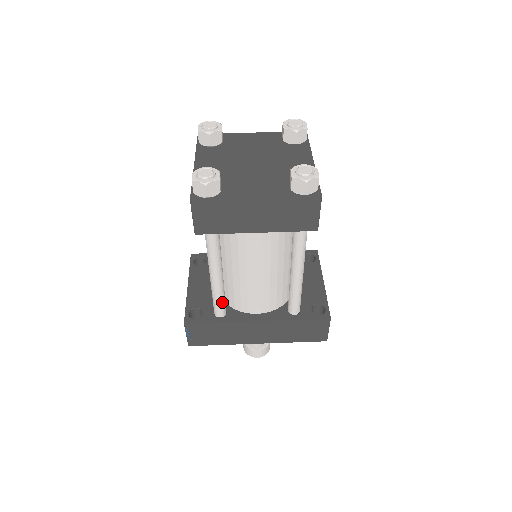
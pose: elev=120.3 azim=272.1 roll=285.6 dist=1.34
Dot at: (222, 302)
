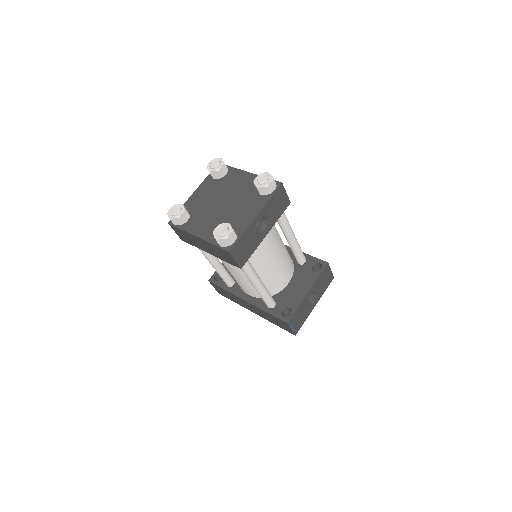
Dot at: (225, 279)
